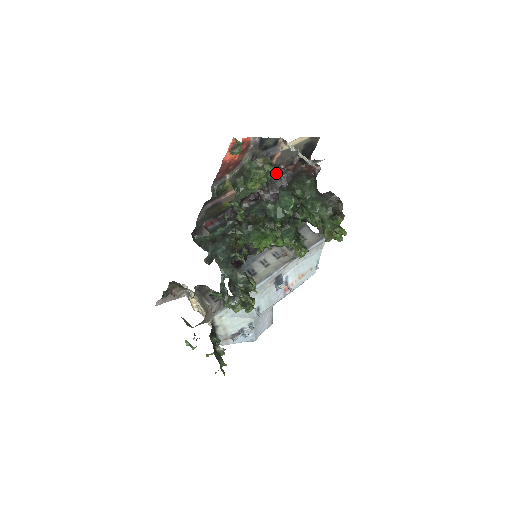
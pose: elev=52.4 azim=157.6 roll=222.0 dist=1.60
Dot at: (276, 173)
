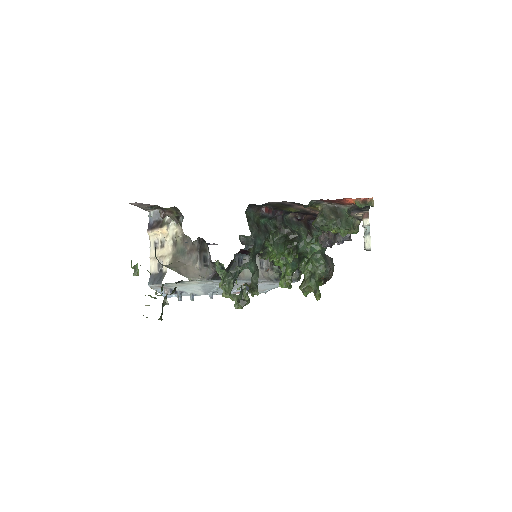
Dot at: occluded
